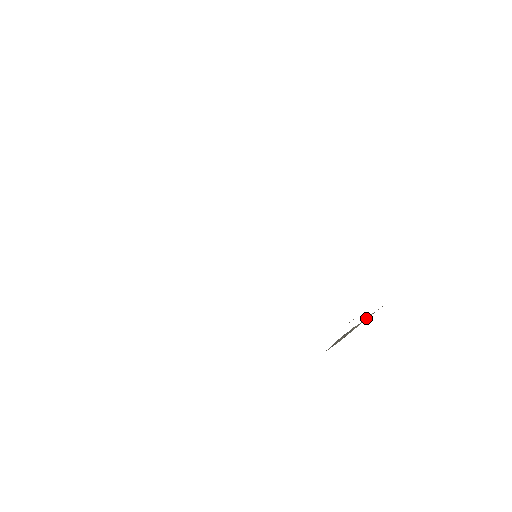
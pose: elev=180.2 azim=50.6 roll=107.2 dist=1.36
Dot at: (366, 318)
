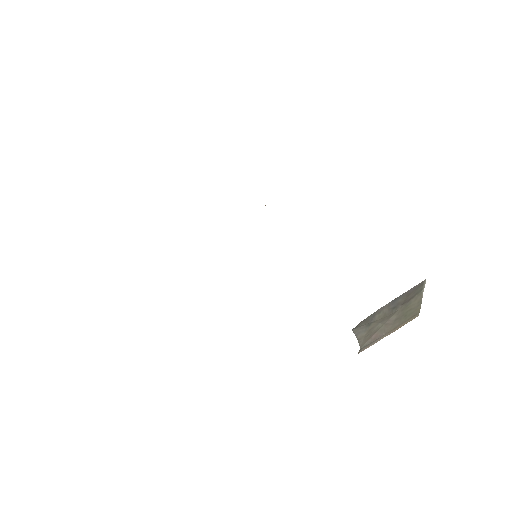
Dot at: (413, 301)
